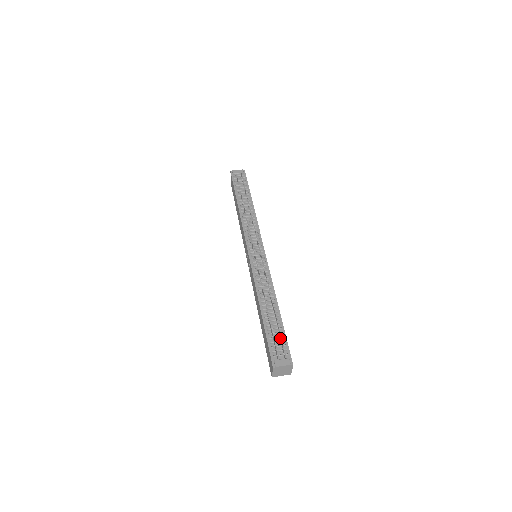
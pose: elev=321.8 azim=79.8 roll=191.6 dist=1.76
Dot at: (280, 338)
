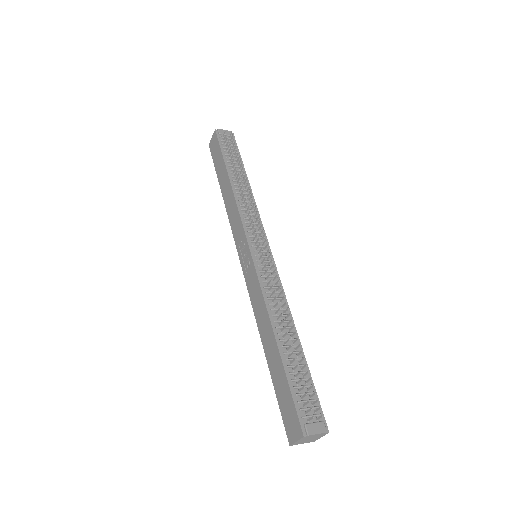
Dot at: (309, 388)
